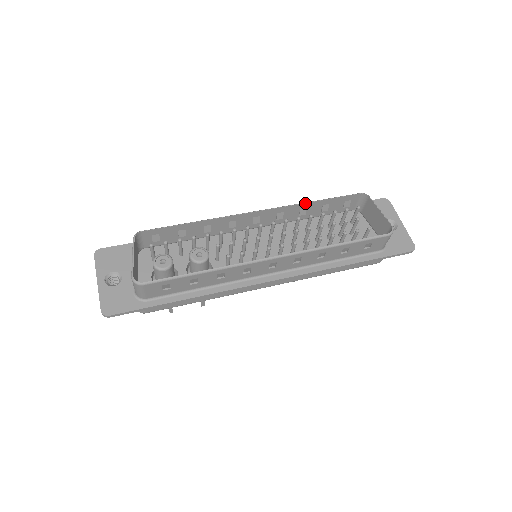
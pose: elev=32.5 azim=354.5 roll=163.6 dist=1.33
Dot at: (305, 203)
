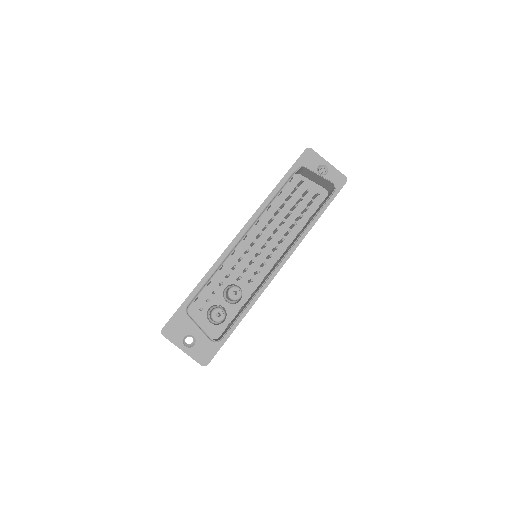
Dot at: occluded
